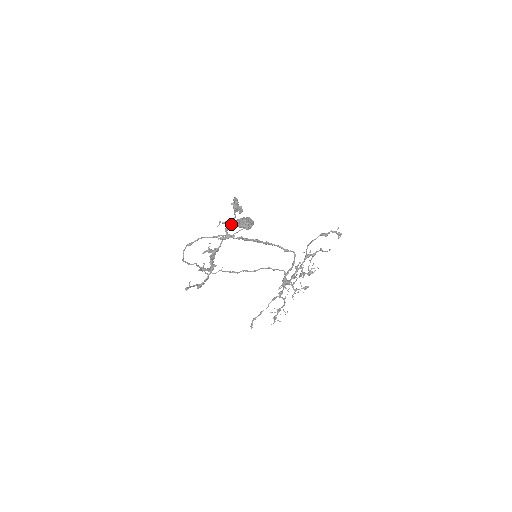
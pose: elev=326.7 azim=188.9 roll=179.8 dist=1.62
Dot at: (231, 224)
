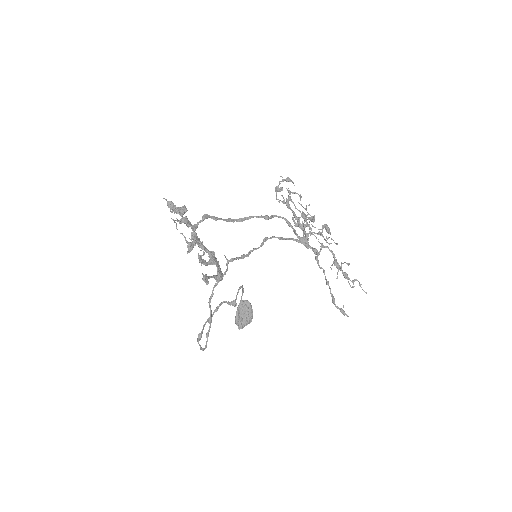
Dot at: occluded
